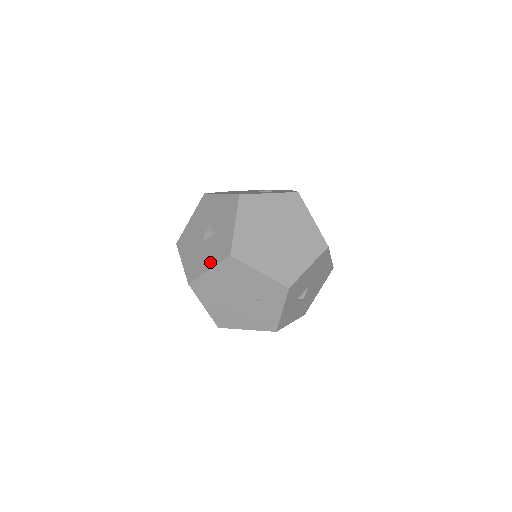
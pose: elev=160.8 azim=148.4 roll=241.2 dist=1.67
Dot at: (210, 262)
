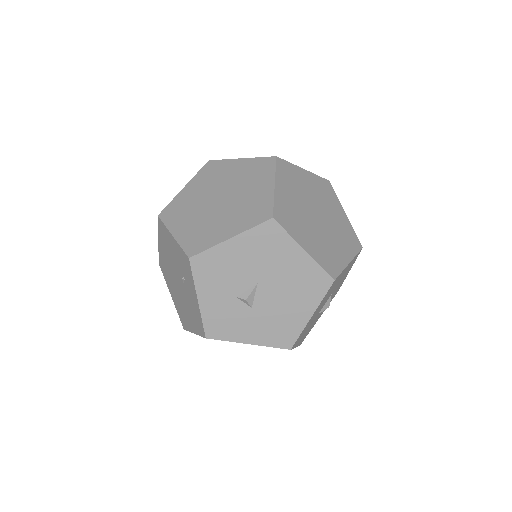
Dot at: occluded
